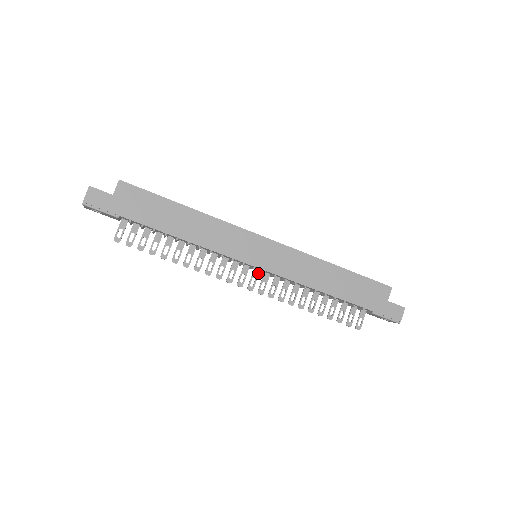
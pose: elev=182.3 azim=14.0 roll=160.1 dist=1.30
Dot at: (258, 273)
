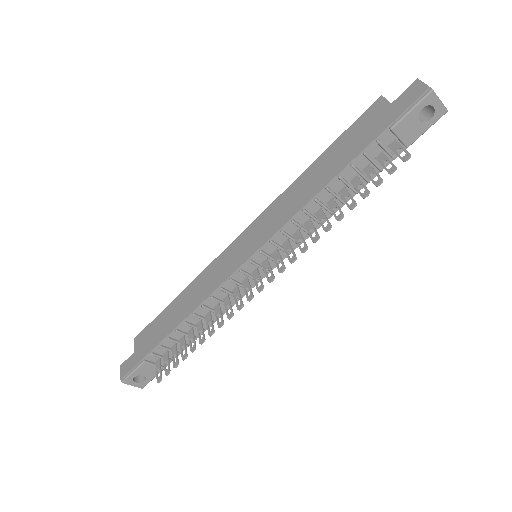
Dot at: (267, 262)
